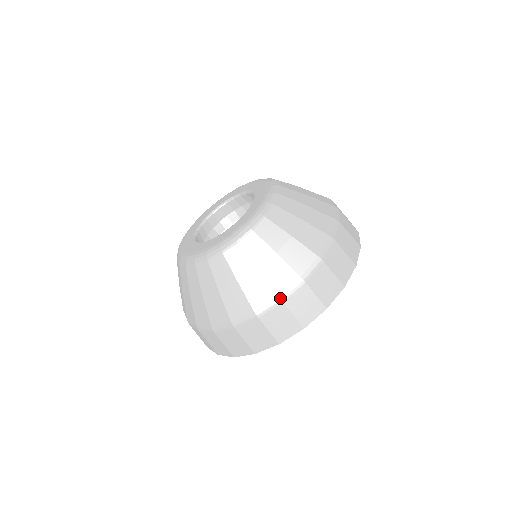
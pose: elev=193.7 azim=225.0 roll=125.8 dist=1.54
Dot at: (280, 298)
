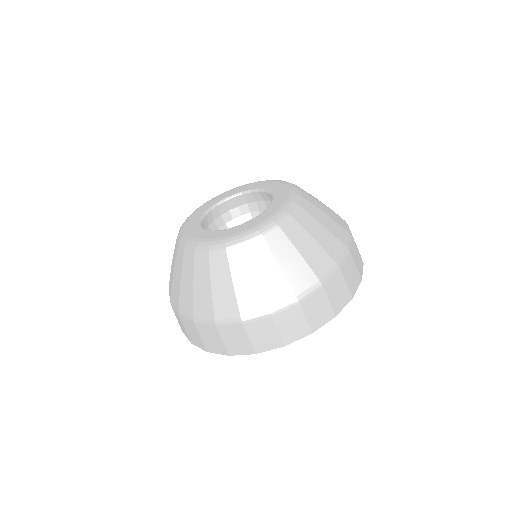
Dot at: (321, 283)
